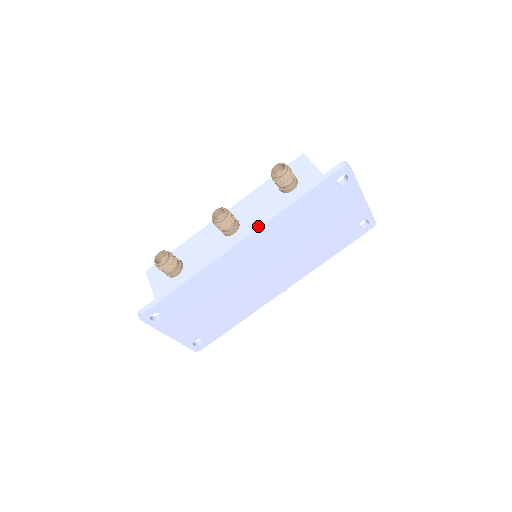
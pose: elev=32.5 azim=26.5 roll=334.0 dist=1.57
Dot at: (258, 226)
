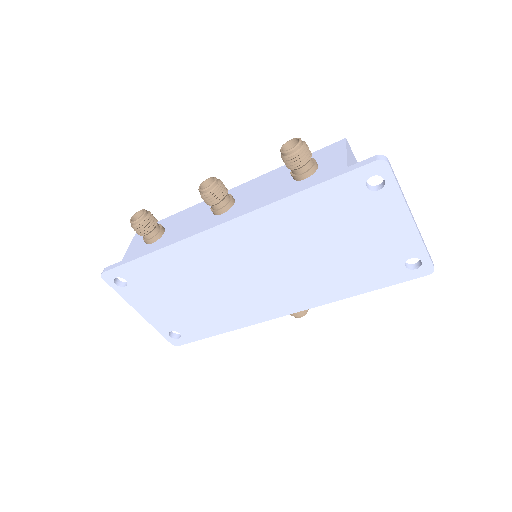
Dot at: (246, 212)
